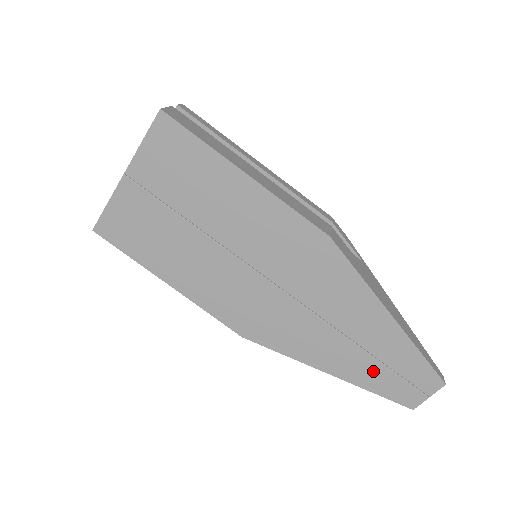
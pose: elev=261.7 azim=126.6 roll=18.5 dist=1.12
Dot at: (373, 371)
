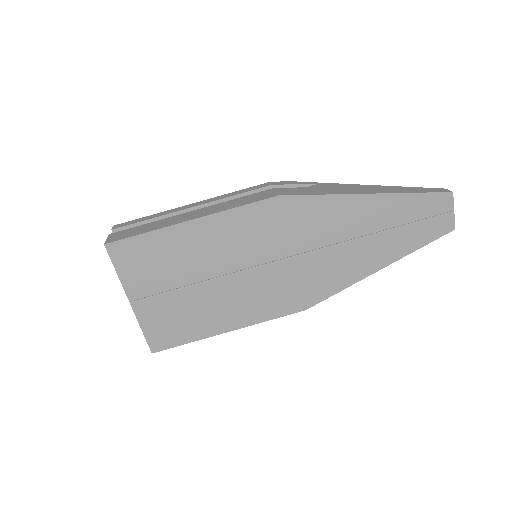
Dot at: (402, 237)
